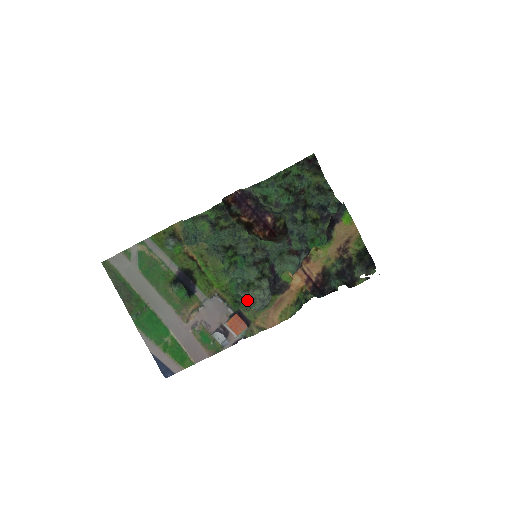
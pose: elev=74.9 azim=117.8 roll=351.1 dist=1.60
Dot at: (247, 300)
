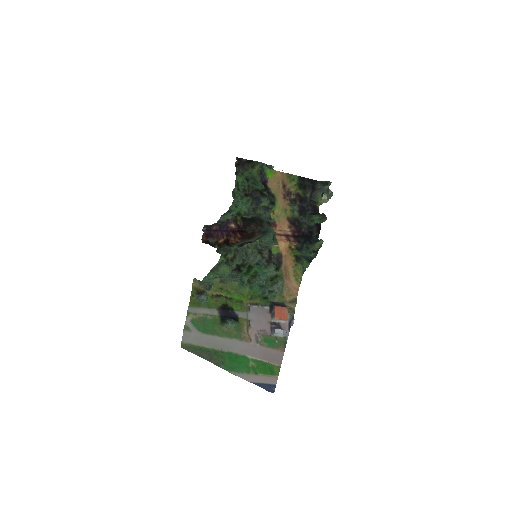
Dot at: (274, 290)
